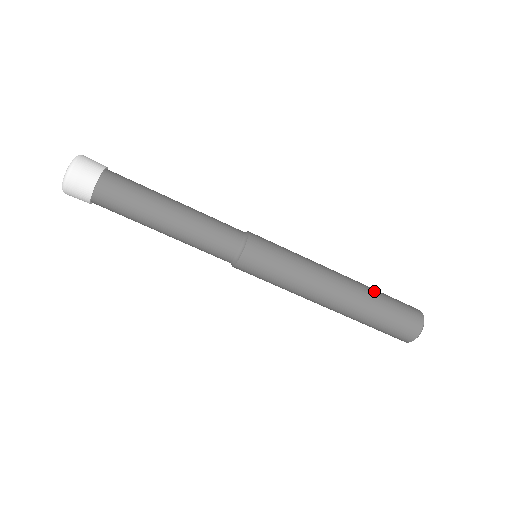
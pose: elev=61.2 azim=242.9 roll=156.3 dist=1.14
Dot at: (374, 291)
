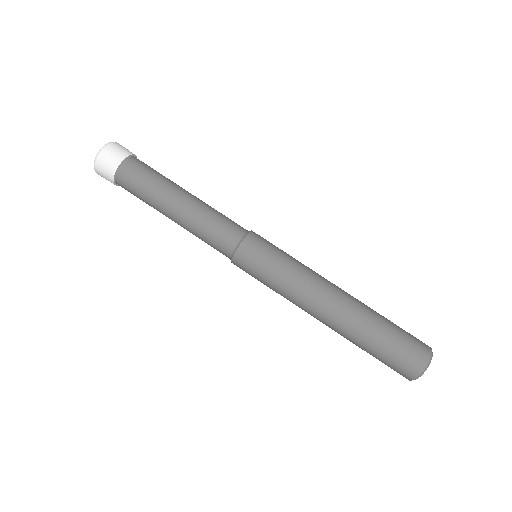
Dot at: occluded
